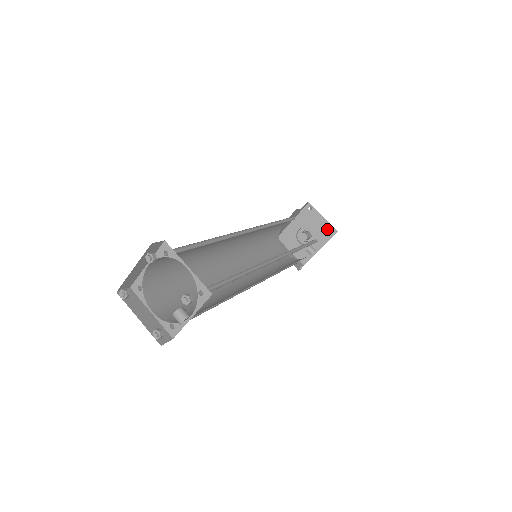
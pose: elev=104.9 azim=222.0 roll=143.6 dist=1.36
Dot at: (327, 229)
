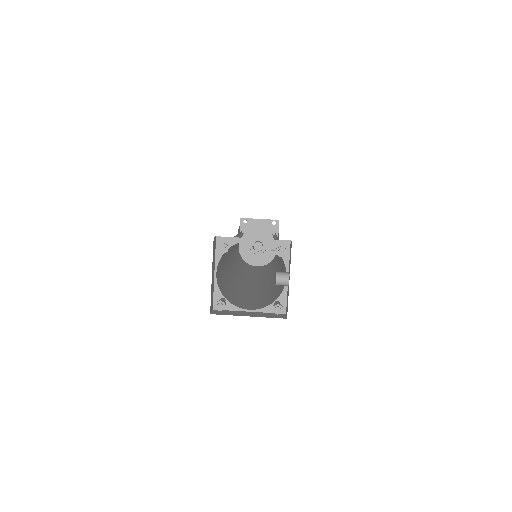
Dot at: (270, 225)
